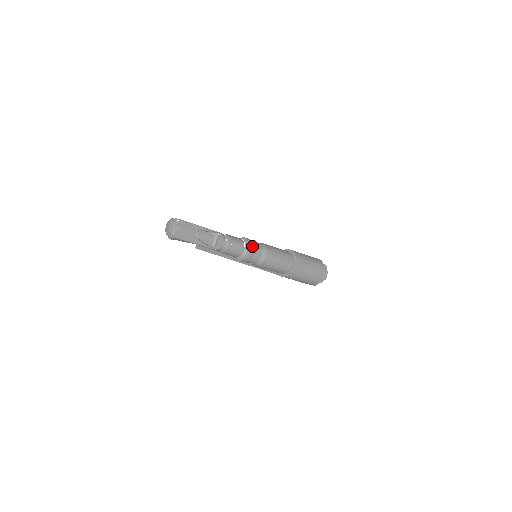
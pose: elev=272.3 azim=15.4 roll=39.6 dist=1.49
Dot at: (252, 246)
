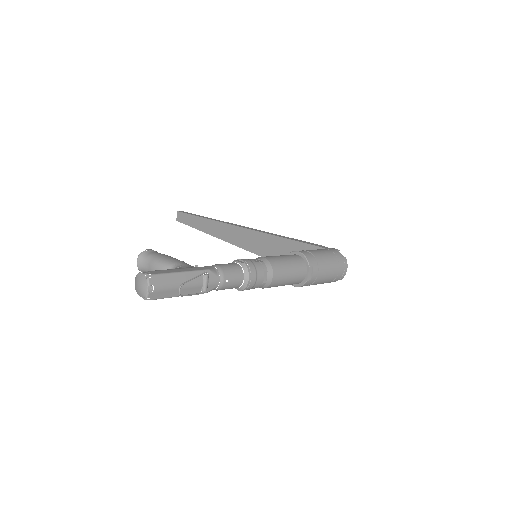
Dot at: (254, 272)
